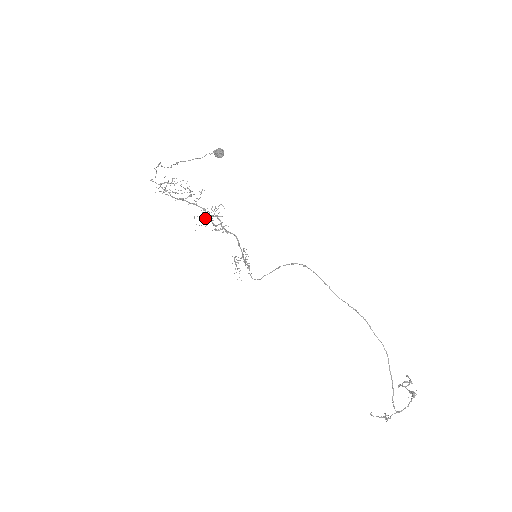
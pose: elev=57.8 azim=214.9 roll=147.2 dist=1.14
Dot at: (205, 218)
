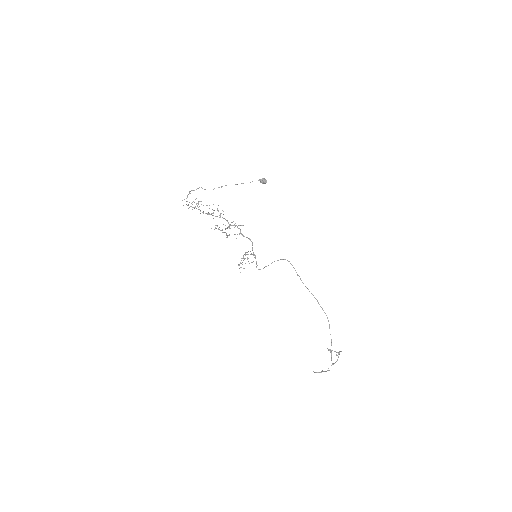
Dot at: occluded
